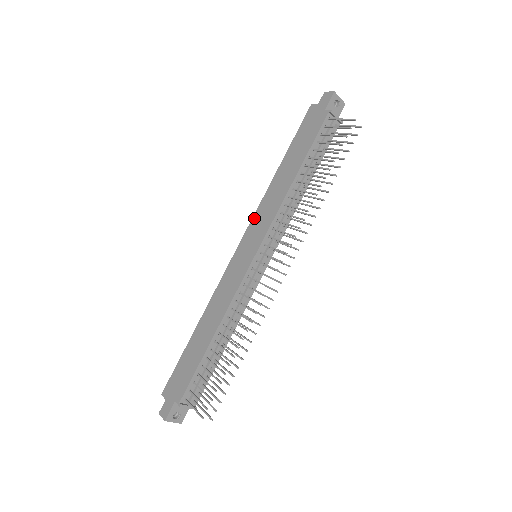
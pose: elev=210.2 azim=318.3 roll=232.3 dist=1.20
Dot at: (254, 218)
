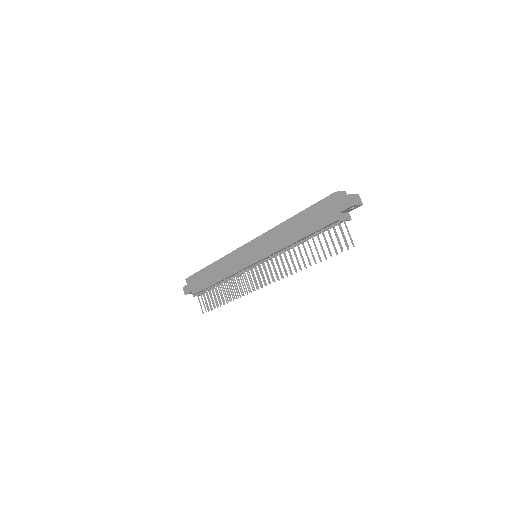
Dot at: (262, 237)
